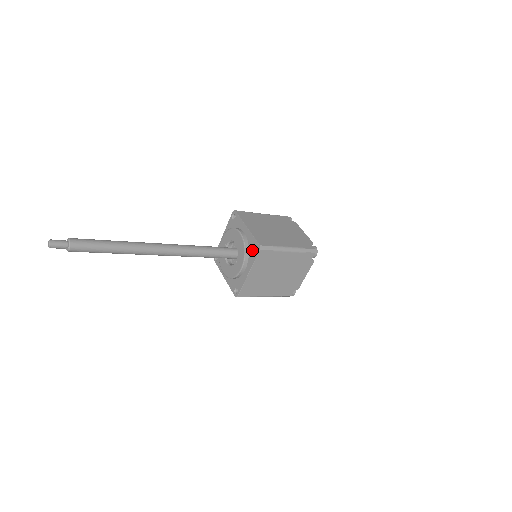
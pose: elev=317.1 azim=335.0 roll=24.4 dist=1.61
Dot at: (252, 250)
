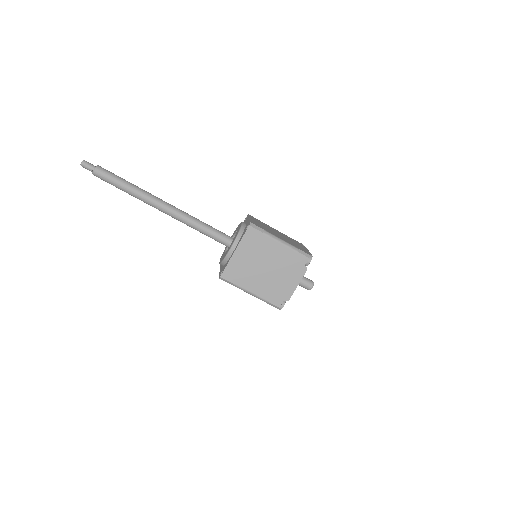
Dot at: (223, 268)
